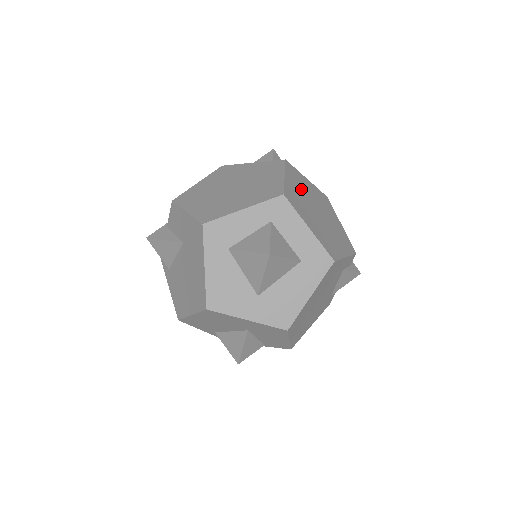
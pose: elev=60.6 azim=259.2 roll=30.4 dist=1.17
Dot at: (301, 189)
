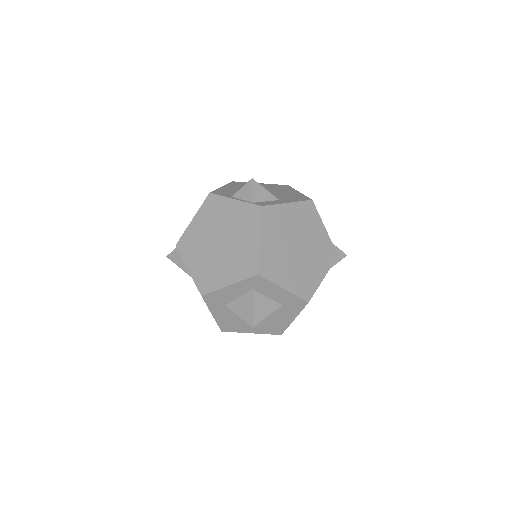
Dot at: (279, 235)
